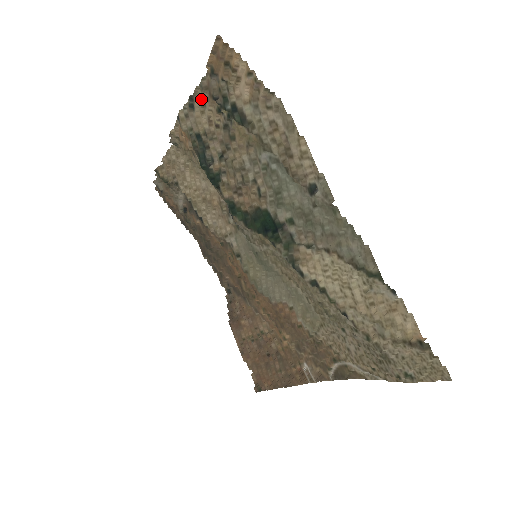
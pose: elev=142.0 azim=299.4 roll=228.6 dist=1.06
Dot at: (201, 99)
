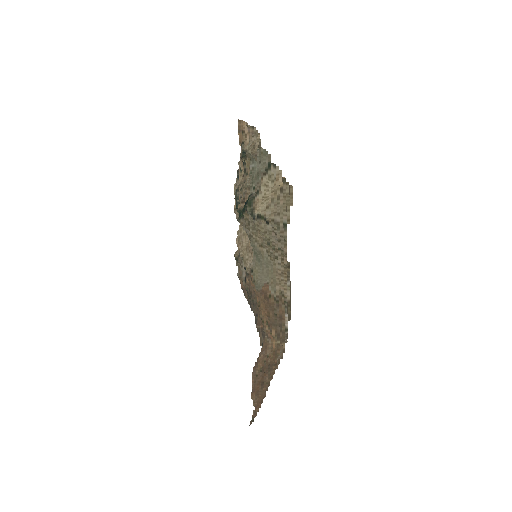
Dot at: (240, 167)
